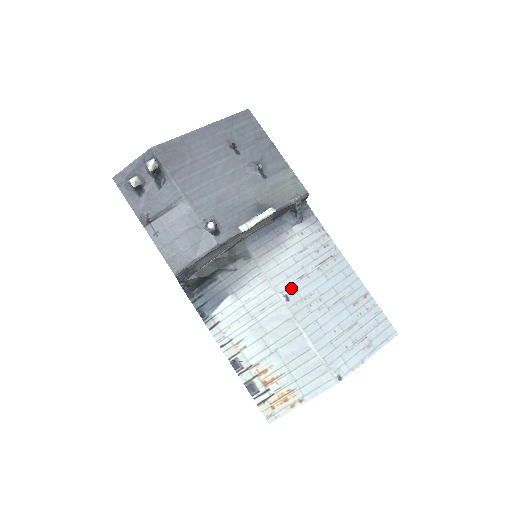
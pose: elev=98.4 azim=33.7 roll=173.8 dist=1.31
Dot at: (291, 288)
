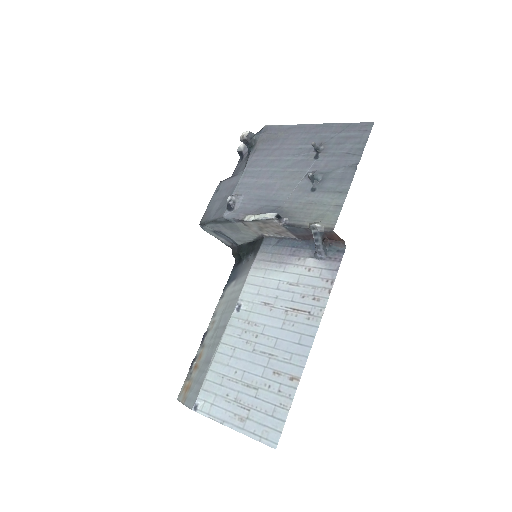
Dot at: (250, 304)
